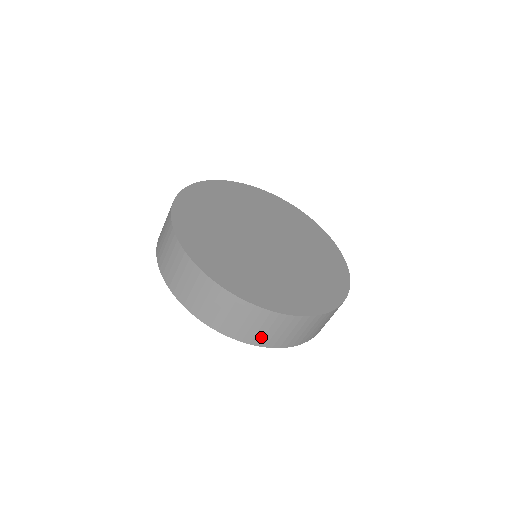
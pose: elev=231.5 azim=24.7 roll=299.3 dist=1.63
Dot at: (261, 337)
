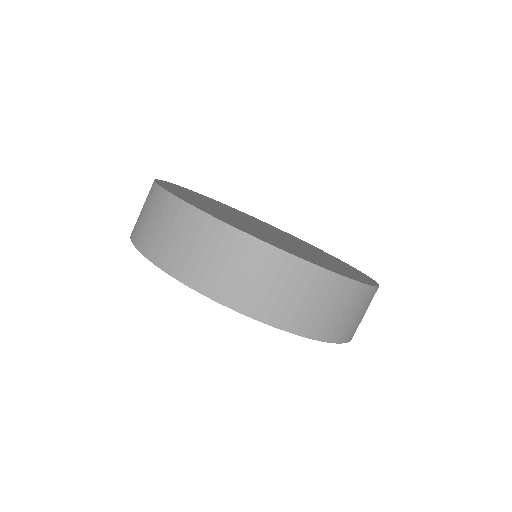
Dot at: (145, 234)
